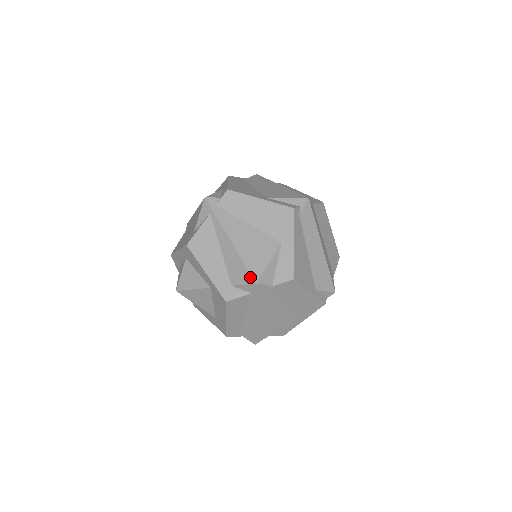
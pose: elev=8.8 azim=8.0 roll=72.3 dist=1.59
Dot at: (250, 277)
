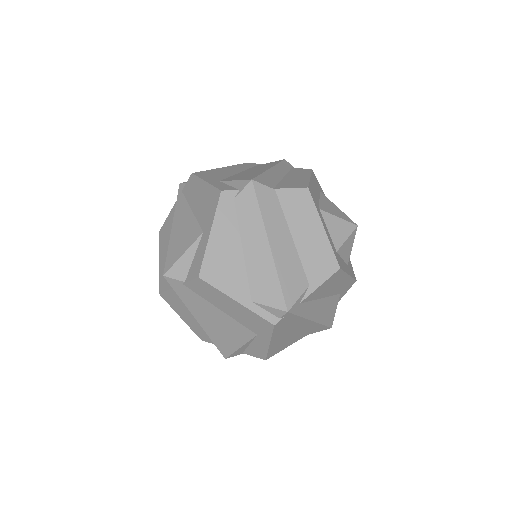
Dot at: (164, 268)
